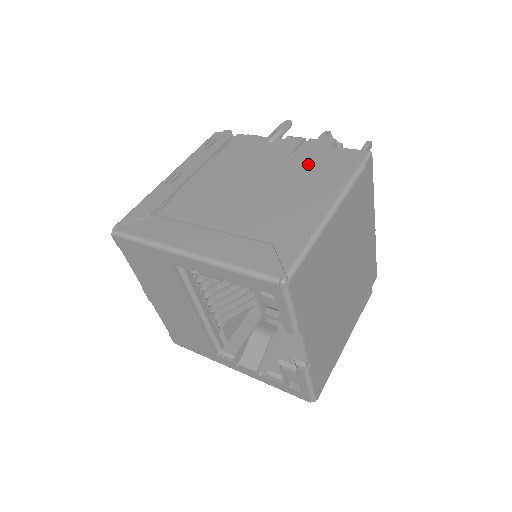
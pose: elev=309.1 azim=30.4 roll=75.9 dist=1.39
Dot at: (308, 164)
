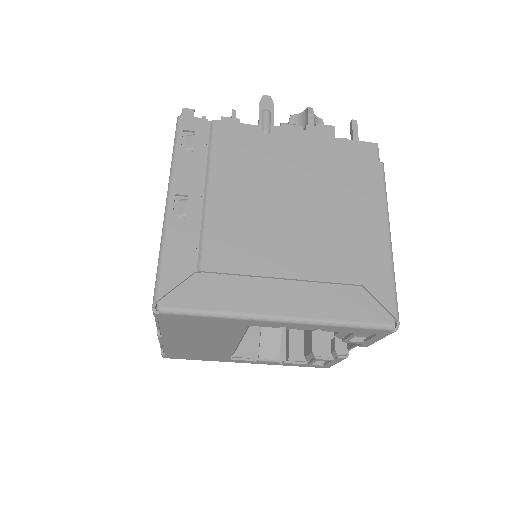
Dot at: (332, 169)
